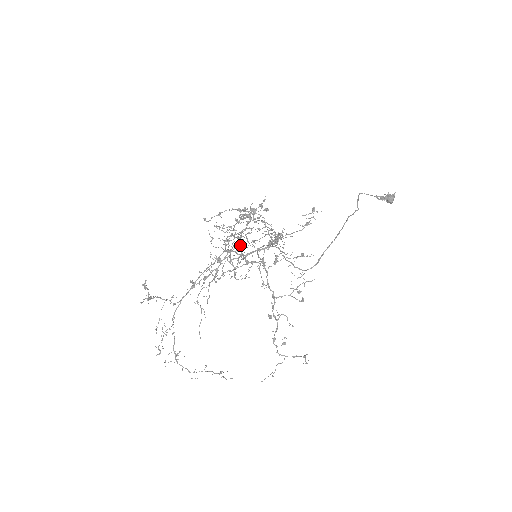
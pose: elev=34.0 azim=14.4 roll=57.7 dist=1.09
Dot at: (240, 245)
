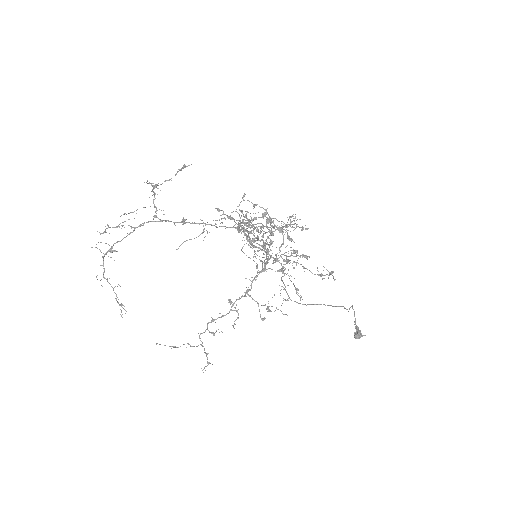
Dot at: occluded
